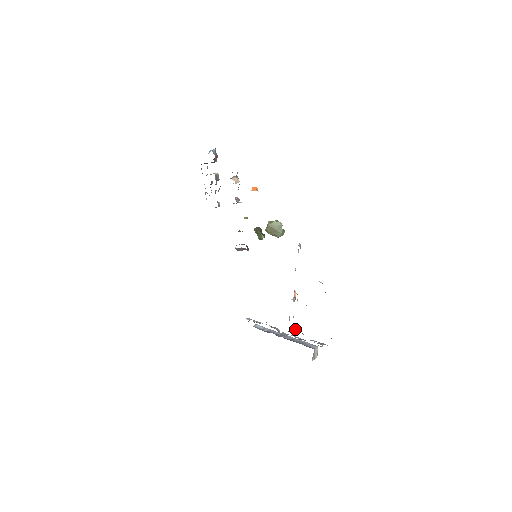
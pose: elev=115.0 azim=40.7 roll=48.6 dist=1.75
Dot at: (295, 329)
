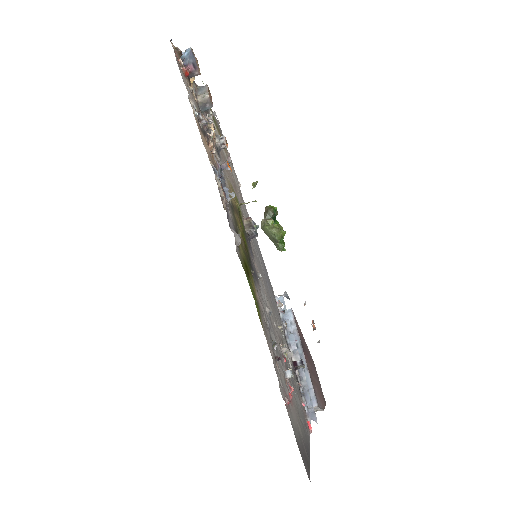
Dot at: (303, 365)
